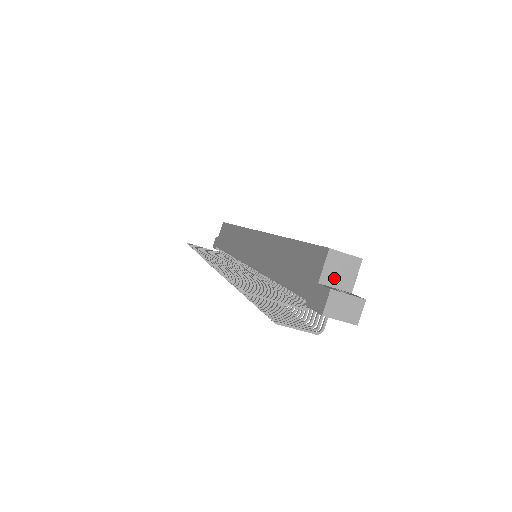
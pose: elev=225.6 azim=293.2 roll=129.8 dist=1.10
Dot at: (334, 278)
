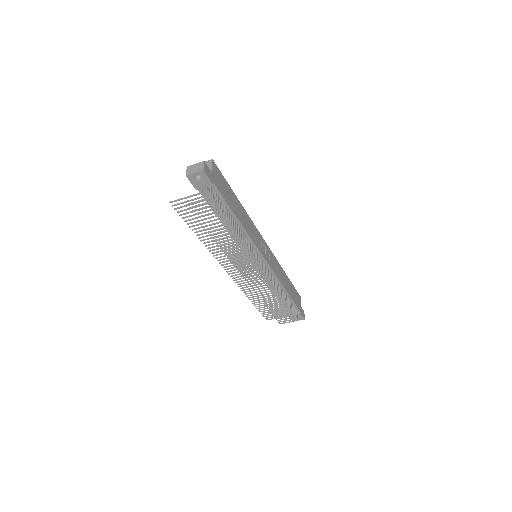
Dot at: occluded
